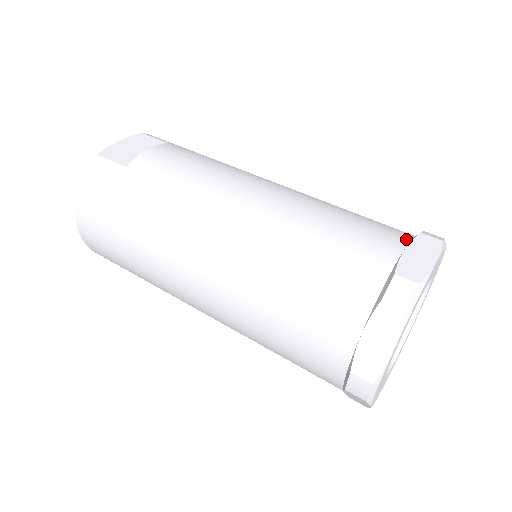
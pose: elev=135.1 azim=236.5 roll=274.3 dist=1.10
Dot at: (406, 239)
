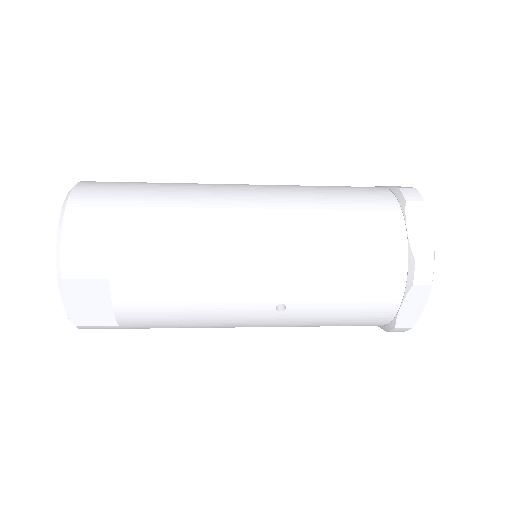
Dot at: occluded
